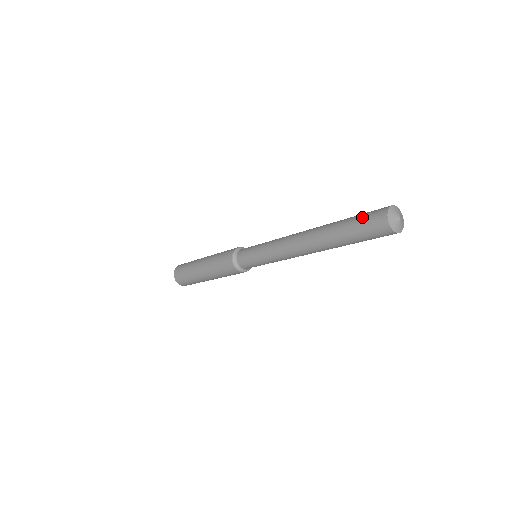
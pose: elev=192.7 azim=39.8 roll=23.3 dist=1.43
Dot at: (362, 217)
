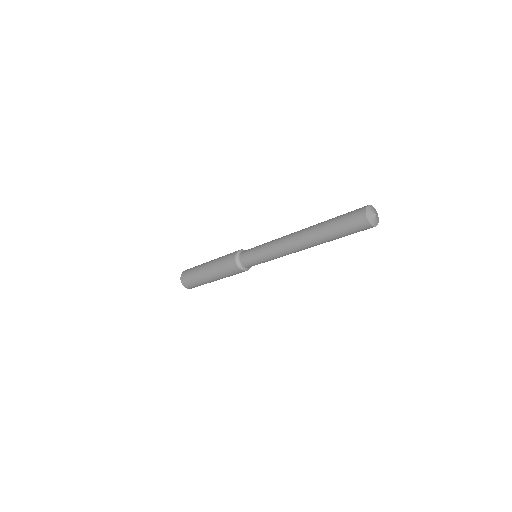
Dot at: (345, 219)
